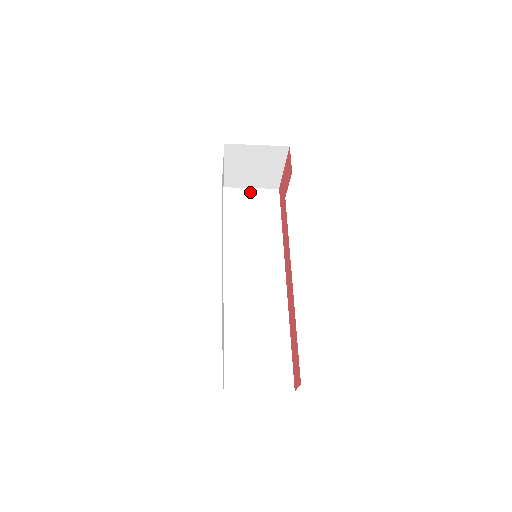
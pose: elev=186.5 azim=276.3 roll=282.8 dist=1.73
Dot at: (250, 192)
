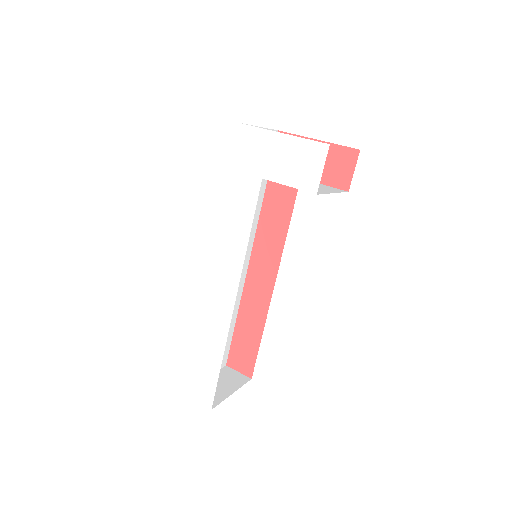
Dot at: occluded
